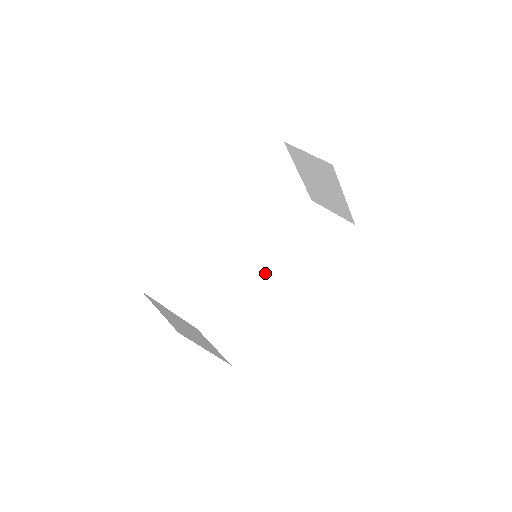
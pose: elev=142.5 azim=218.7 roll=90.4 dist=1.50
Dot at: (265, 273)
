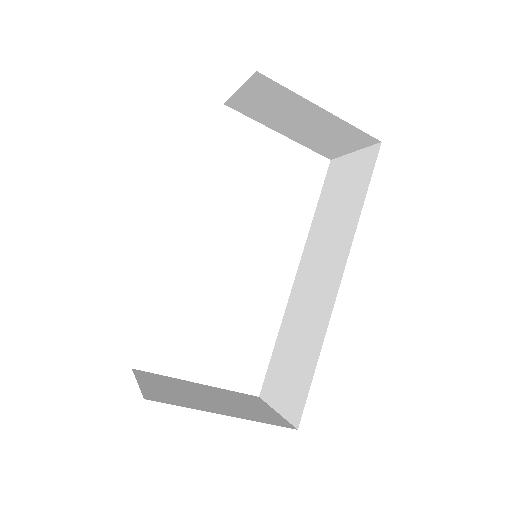
Dot at: (306, 279)
